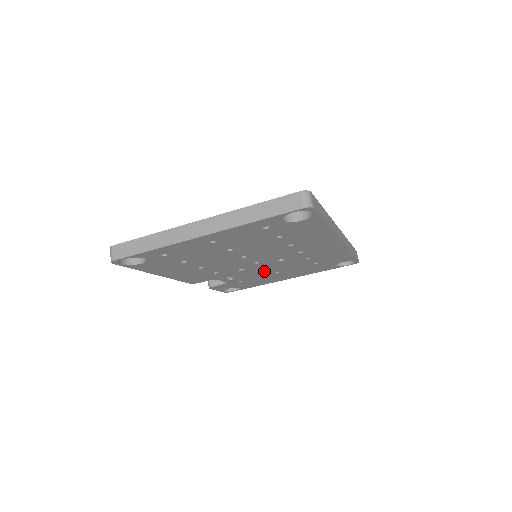
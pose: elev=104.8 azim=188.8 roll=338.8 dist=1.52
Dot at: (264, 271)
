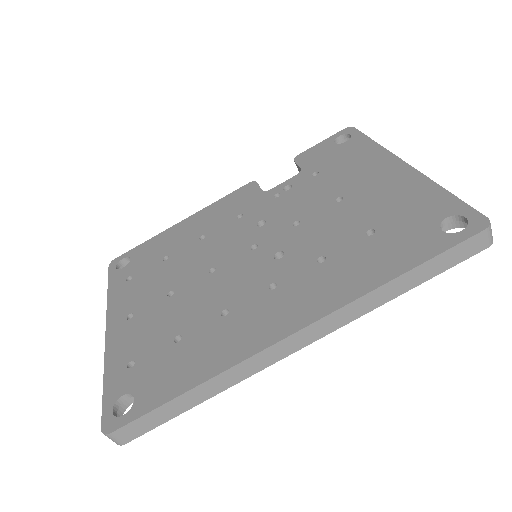
Dot at: occluded
